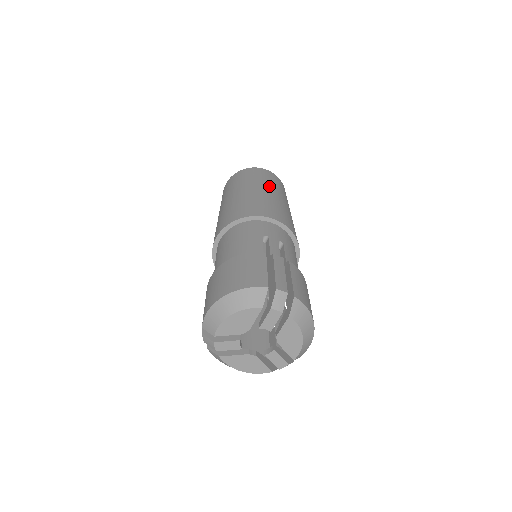
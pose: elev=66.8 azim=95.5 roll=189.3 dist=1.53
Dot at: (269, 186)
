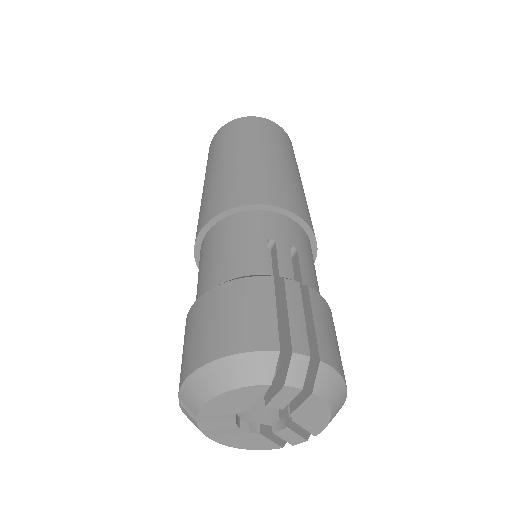
Dot at: (272, 148)
